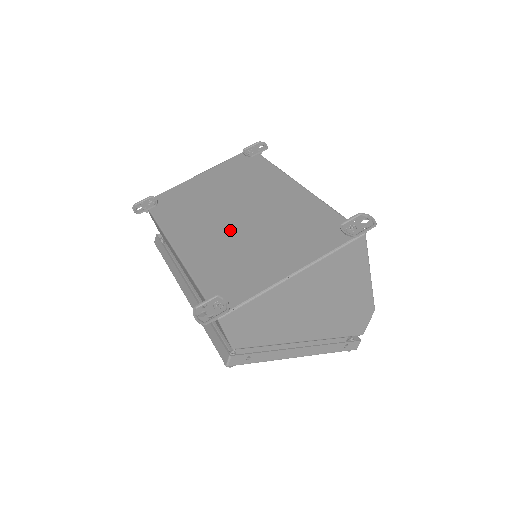
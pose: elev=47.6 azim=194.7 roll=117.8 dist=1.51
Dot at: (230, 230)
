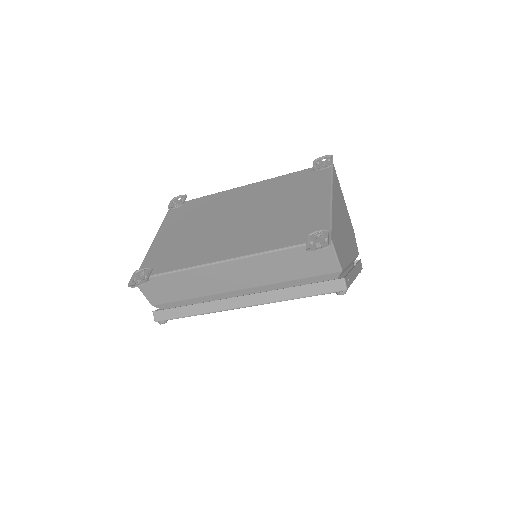
Dot at: (247, 224)
